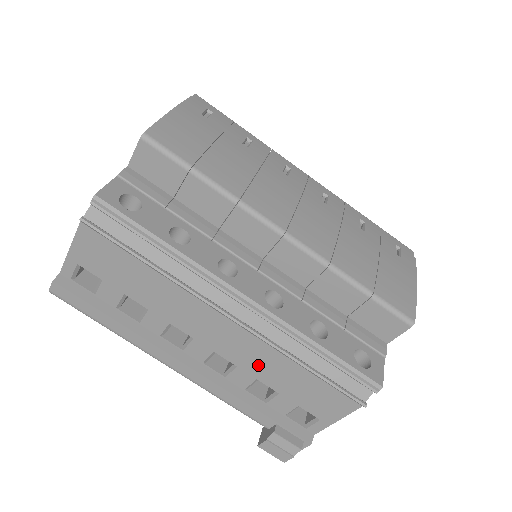
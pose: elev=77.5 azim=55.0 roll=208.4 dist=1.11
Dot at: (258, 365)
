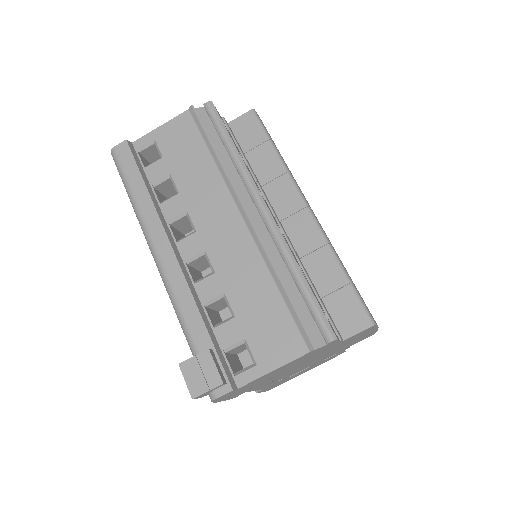
Dot at: (237, 275)
